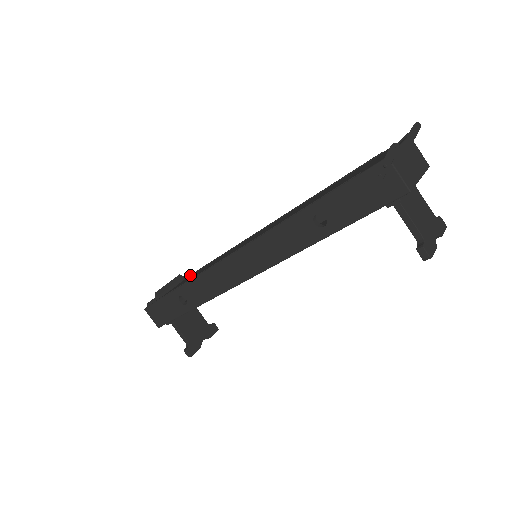
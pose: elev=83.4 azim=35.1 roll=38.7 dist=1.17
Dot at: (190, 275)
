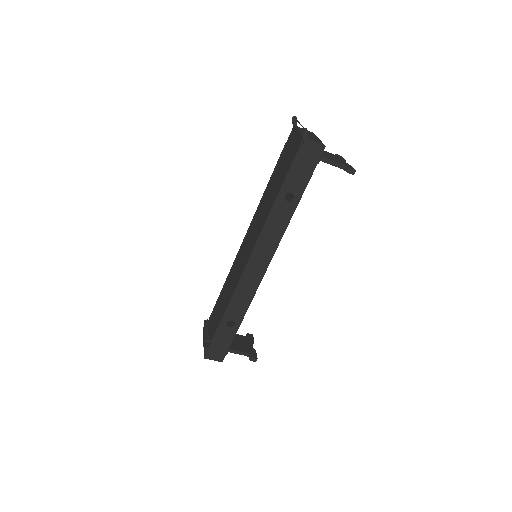
Dot at: (212, 314)
